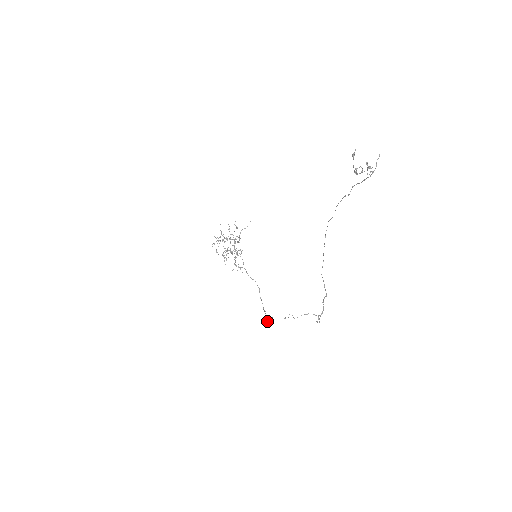
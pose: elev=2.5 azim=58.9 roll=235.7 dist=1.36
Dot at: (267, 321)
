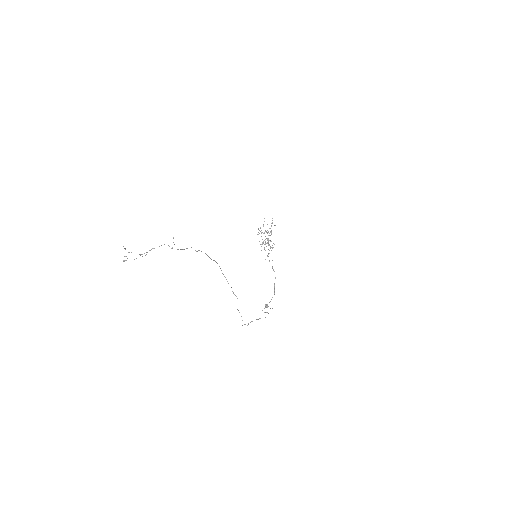
Dot at: occluded
